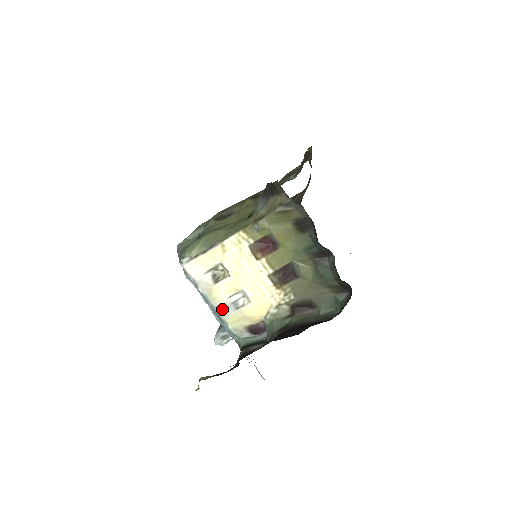
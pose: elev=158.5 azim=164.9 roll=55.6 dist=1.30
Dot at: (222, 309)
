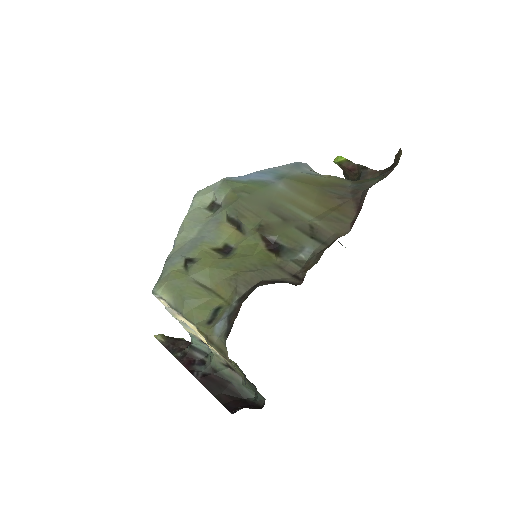
Dot at: (182, 323)
